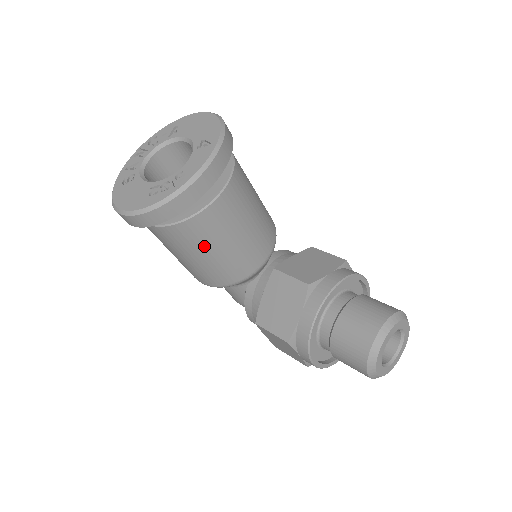
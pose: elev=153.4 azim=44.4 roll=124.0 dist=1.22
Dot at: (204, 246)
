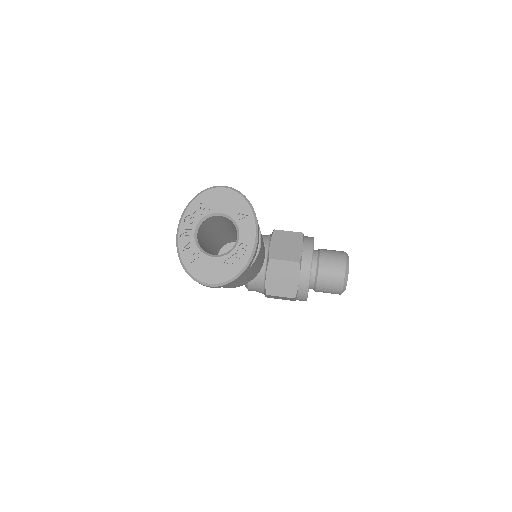
Dot at: (249, 274)
